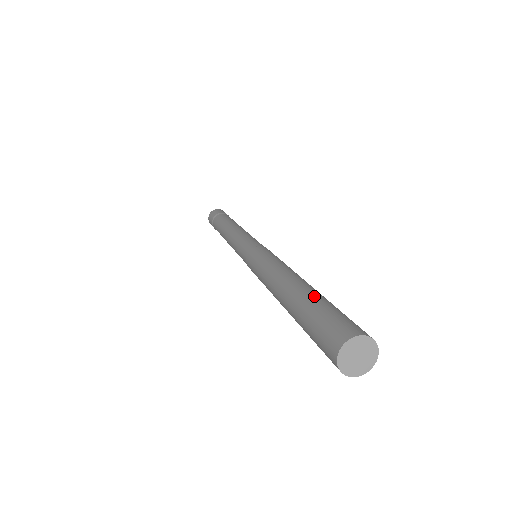
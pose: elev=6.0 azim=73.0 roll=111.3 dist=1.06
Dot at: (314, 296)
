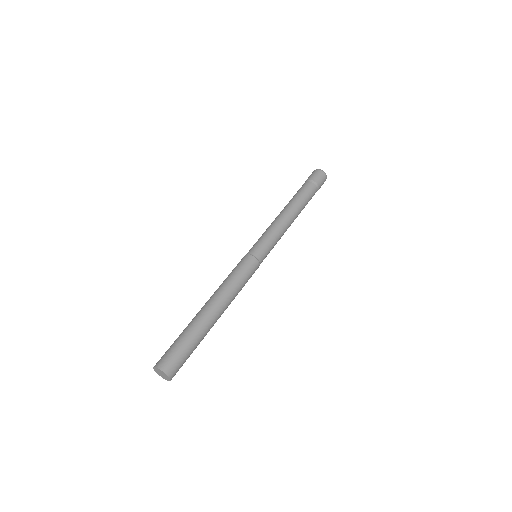
Dot at: (191, 329)
